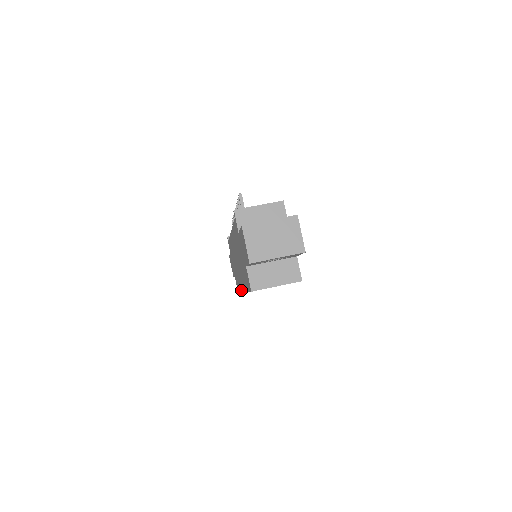
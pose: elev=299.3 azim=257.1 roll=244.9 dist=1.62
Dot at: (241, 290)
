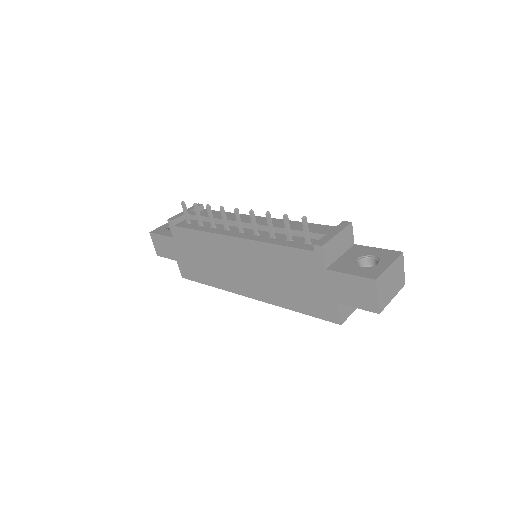
Dot at: (232, 291)
